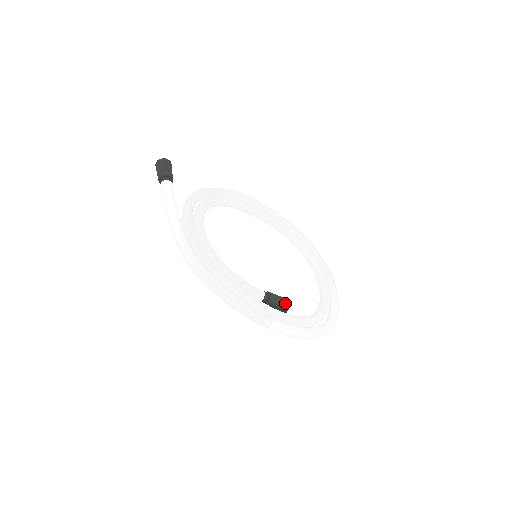
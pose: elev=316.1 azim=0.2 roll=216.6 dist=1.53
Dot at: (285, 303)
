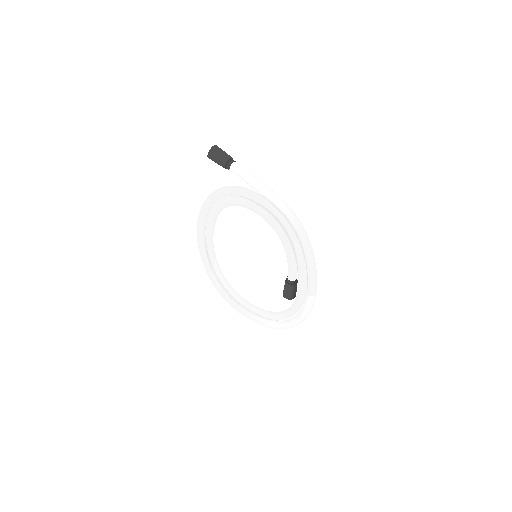
Dot at: occluded
